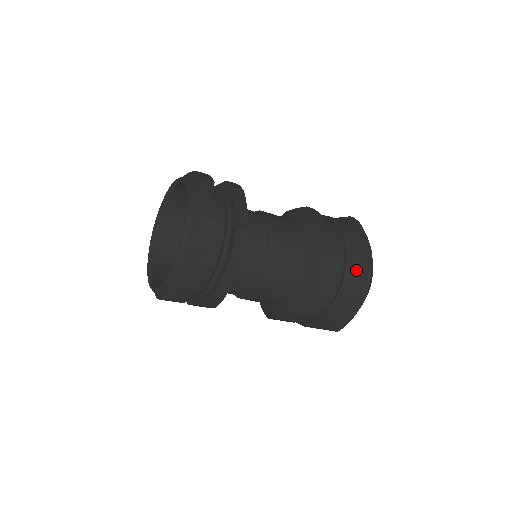
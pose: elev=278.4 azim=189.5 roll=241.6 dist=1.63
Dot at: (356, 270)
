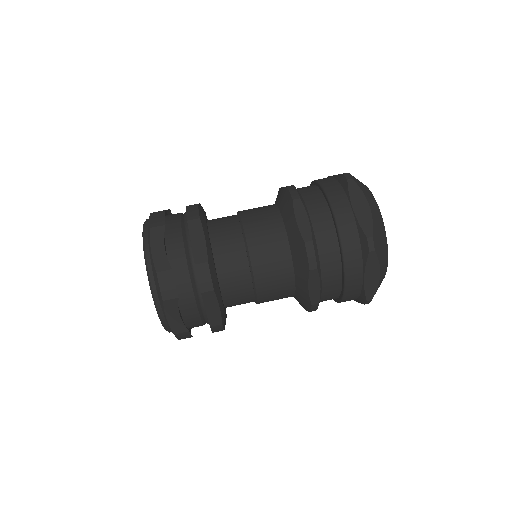
Dot at: (335, 185)
